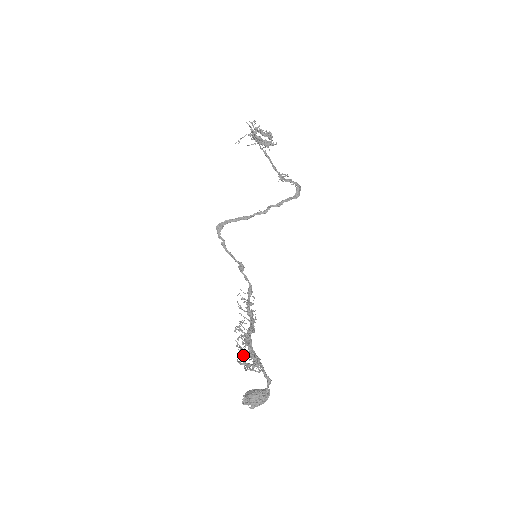
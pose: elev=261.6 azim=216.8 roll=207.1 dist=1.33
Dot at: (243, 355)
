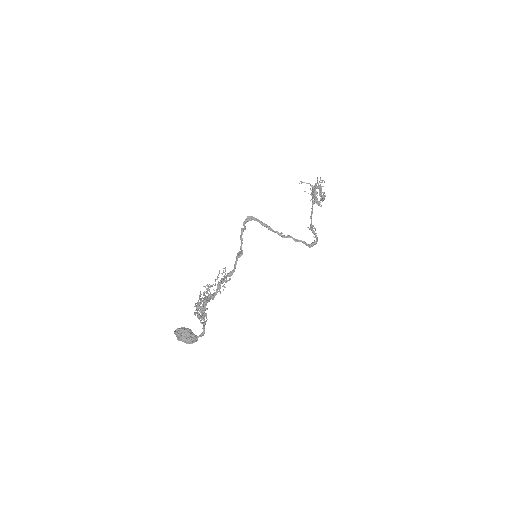
Dot at: occluded
